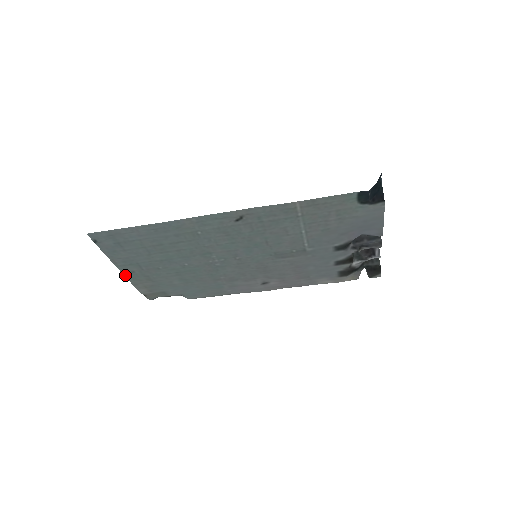
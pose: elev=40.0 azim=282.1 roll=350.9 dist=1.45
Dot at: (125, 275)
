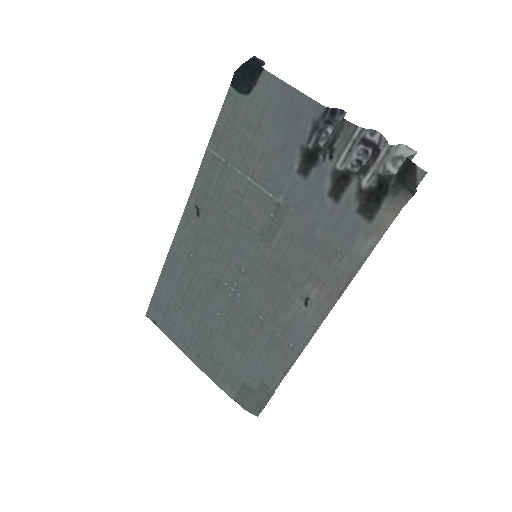
Dot at: (198, 366)
